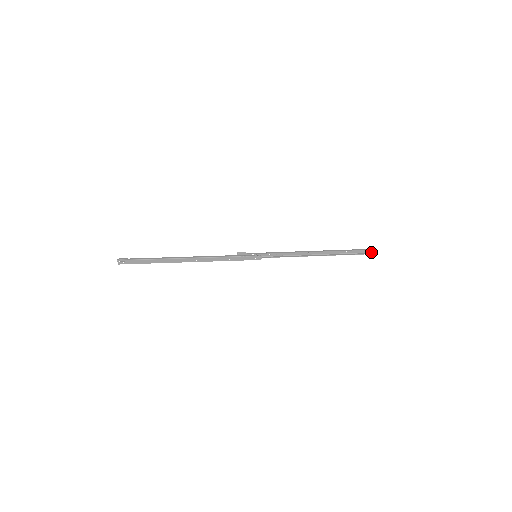
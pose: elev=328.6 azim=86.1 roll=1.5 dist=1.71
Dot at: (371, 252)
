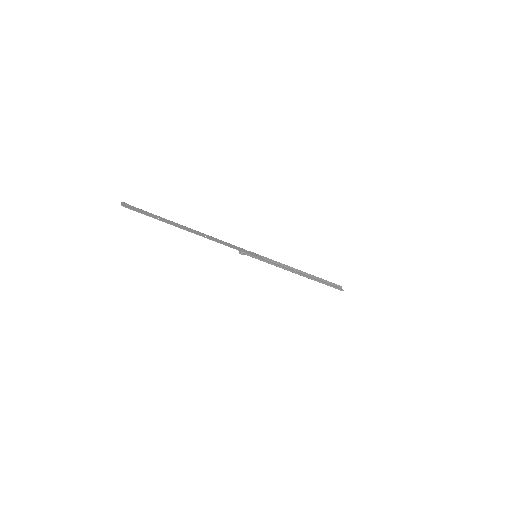
Dot at: (339, 289)
